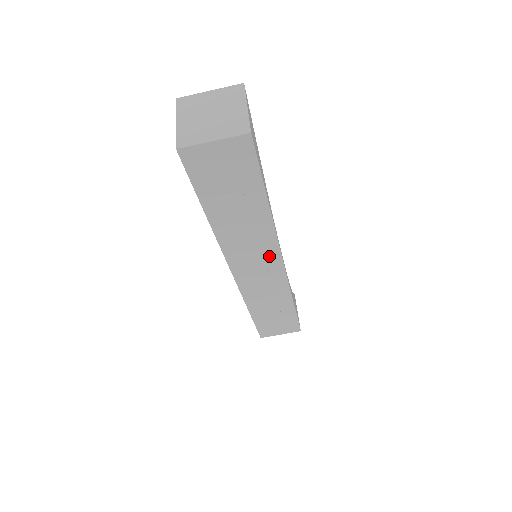
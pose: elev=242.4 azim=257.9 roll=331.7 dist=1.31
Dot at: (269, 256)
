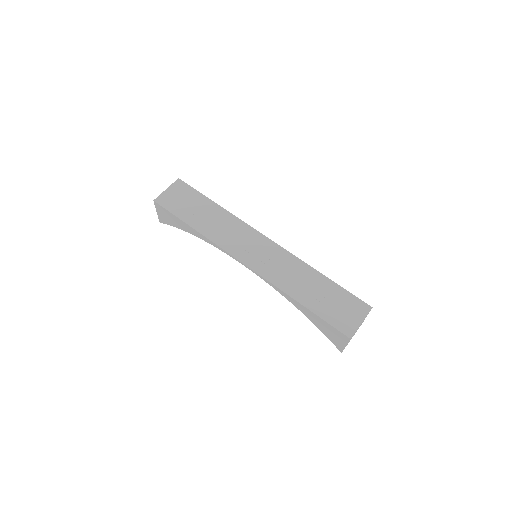
Dot at: (253, 238)
